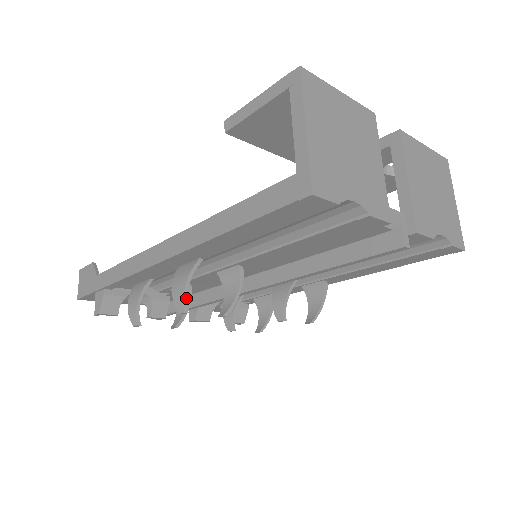
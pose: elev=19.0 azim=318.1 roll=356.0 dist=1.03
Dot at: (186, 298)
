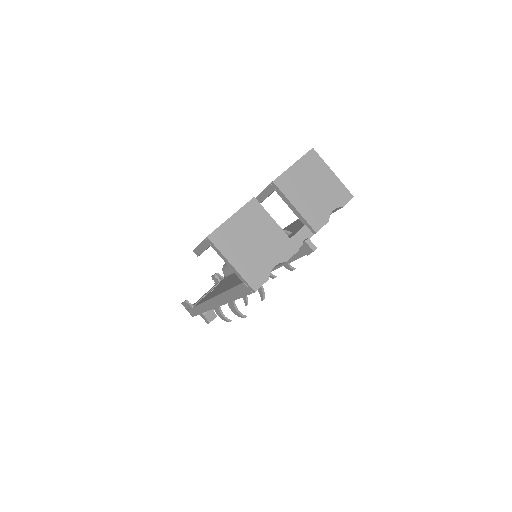
Dot at: (241, 313)
